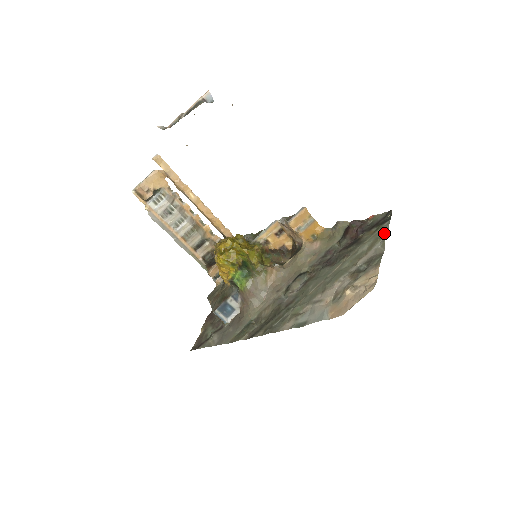
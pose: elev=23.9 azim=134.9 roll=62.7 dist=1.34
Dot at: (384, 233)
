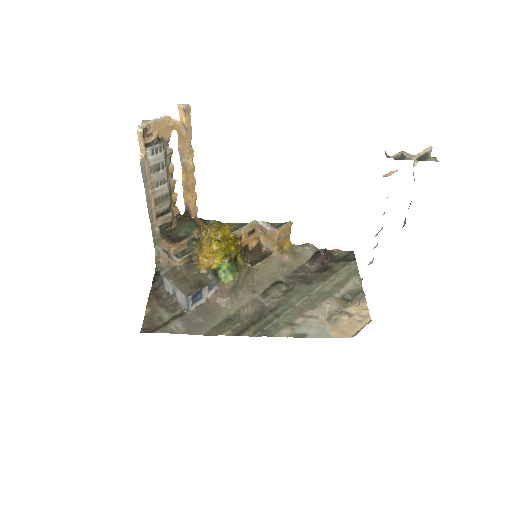
Dot at: (356, 271)
